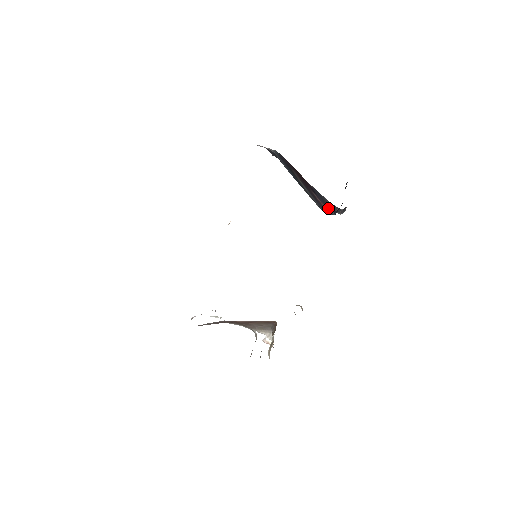
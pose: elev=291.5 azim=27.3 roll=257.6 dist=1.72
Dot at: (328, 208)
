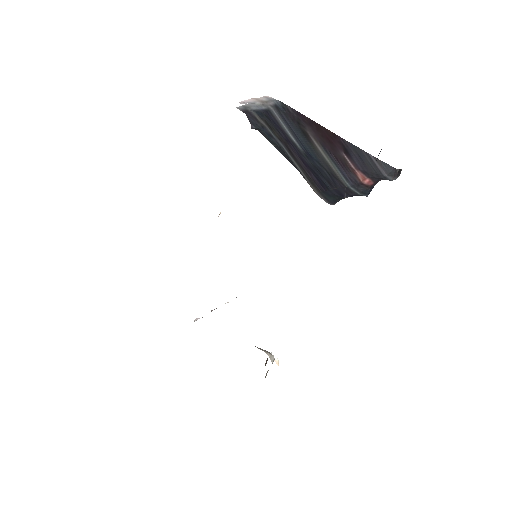
Dot at: (367, 177)
